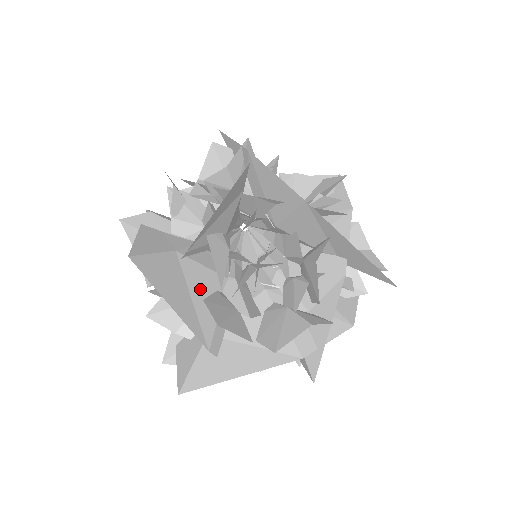
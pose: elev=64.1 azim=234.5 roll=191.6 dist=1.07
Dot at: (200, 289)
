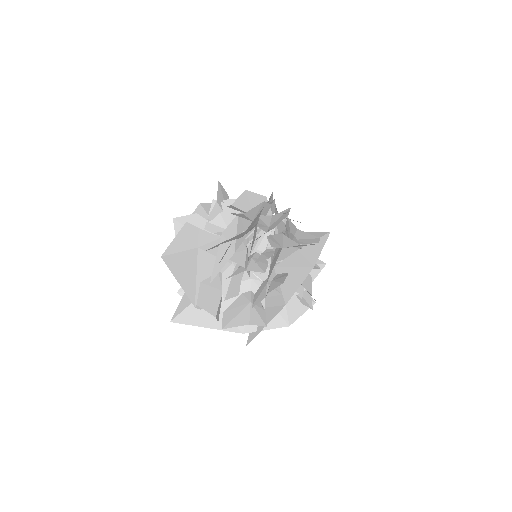
Dot at: (206, 271)
